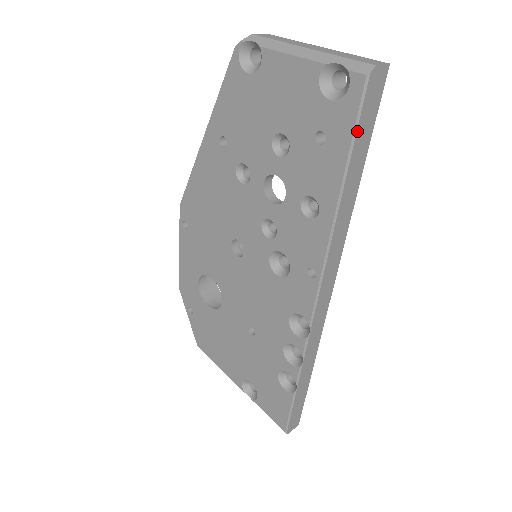
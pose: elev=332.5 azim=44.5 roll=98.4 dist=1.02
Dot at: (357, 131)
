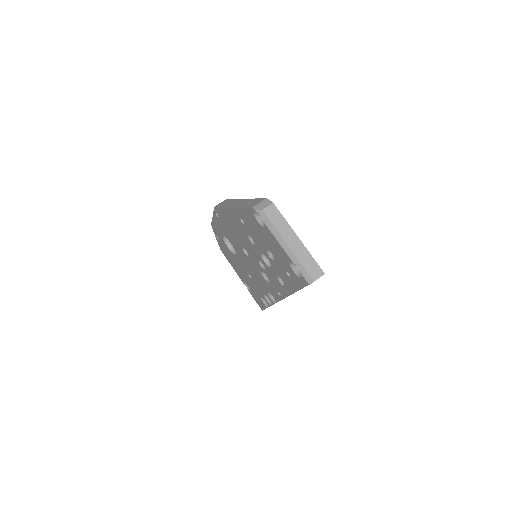
Dot at: occluded
